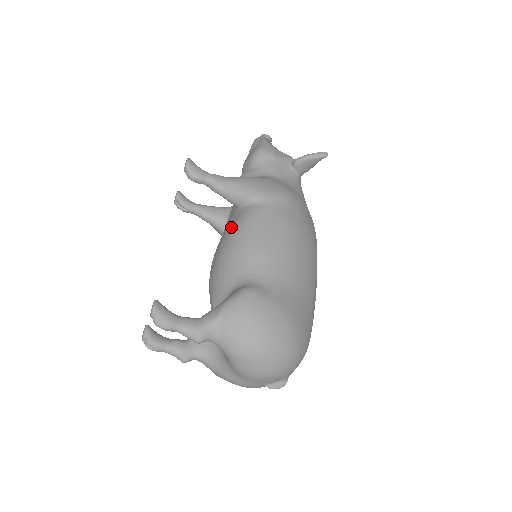
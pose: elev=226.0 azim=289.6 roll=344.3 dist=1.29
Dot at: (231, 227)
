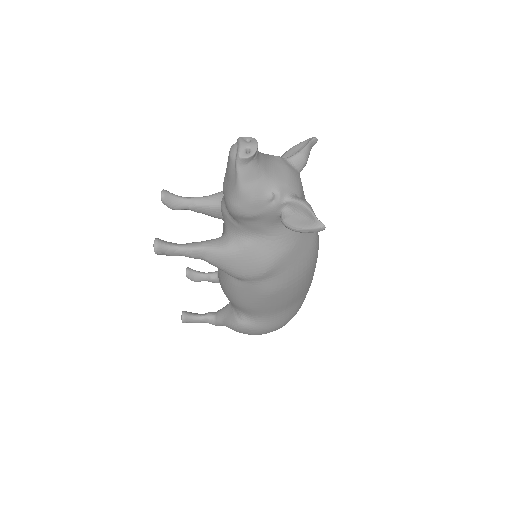
Dot at: (221, 276)
